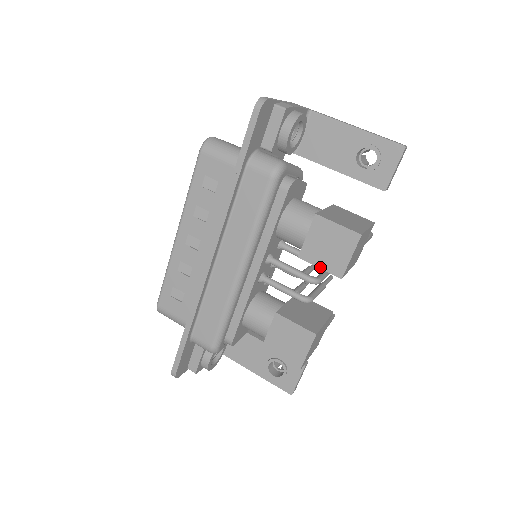
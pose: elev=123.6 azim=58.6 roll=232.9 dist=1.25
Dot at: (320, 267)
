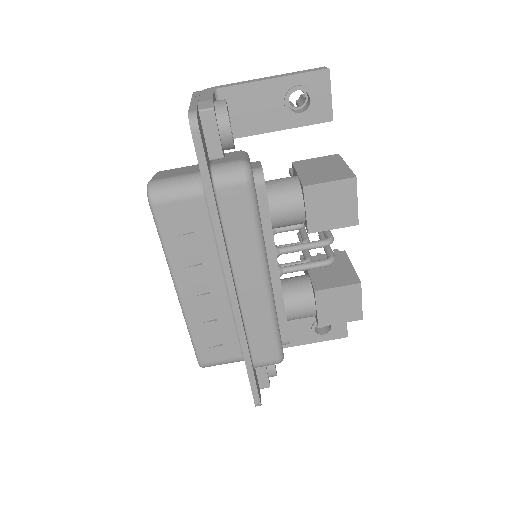
Dot at: (333, 228)
